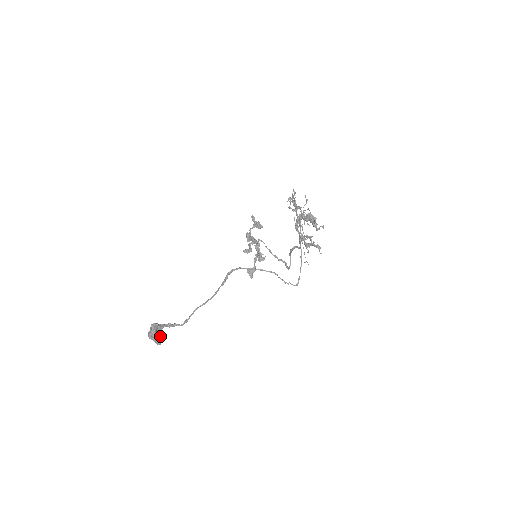
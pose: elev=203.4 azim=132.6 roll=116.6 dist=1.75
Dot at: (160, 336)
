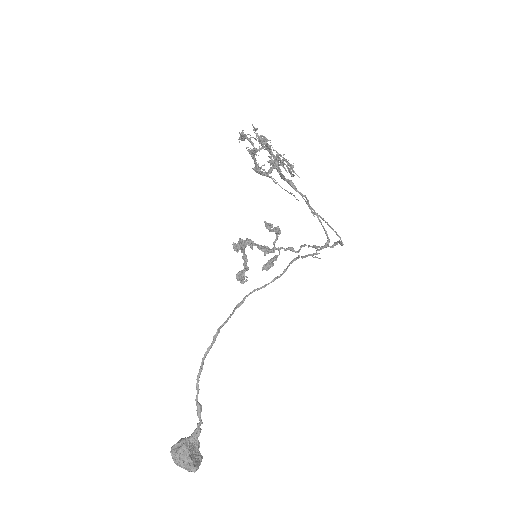
Dot at: (188, 455)
